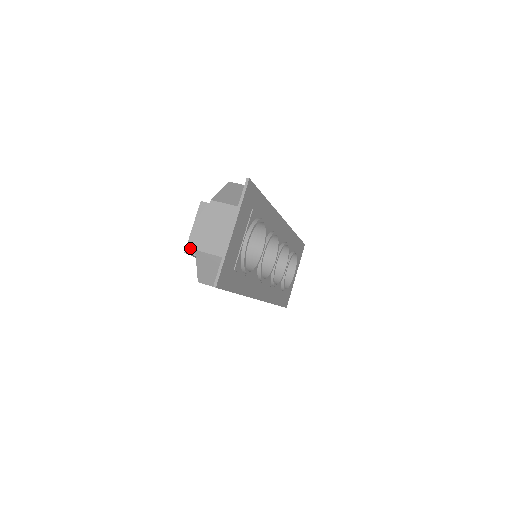
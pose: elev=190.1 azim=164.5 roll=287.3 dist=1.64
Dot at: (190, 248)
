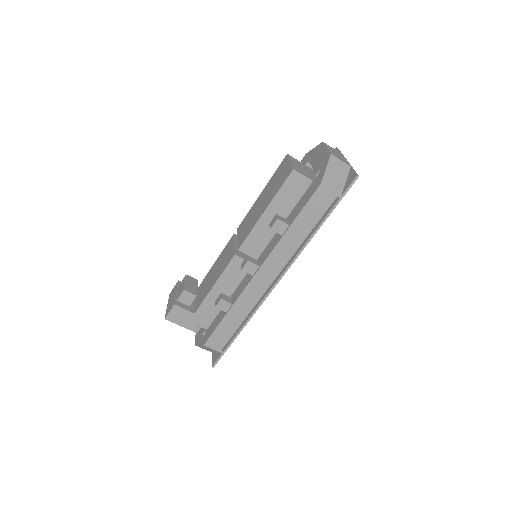
Dot at: (296, 169)
